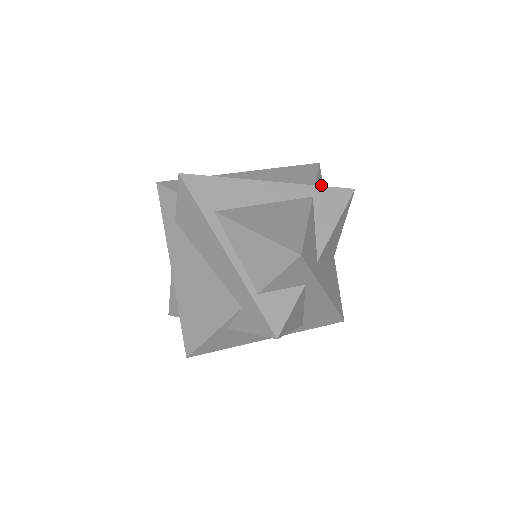
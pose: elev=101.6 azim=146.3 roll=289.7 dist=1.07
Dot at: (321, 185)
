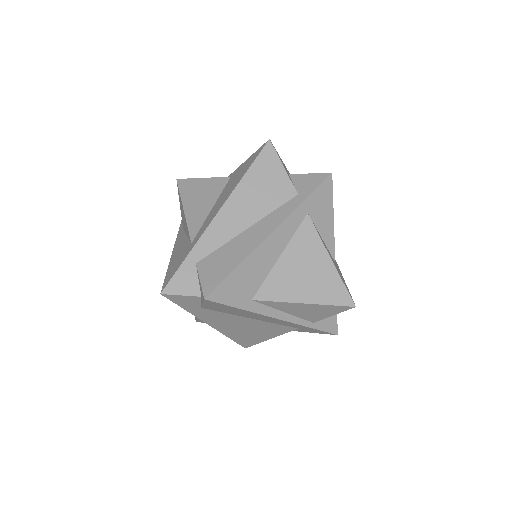
Dot at: (282, 162)
